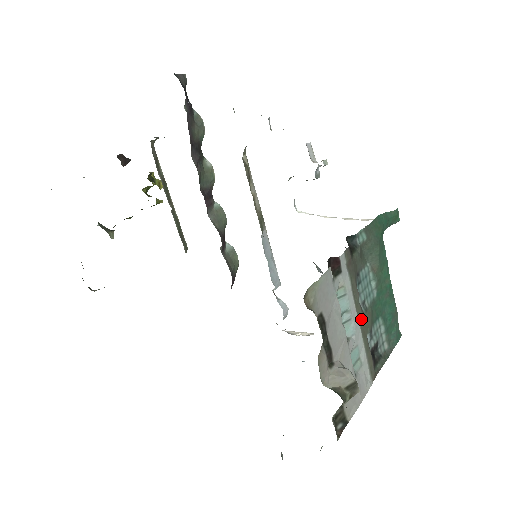
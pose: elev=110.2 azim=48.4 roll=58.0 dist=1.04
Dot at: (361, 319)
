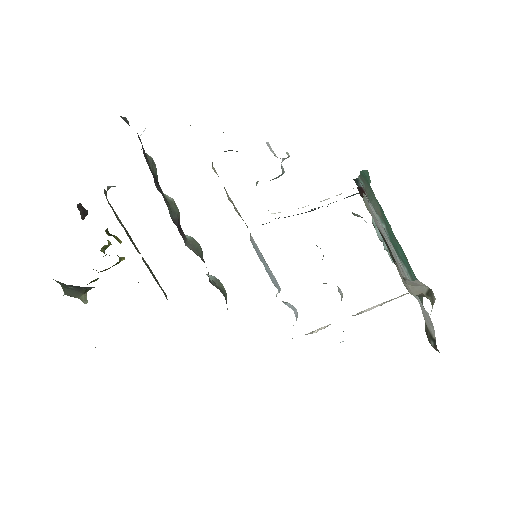
Dot at: occluded
